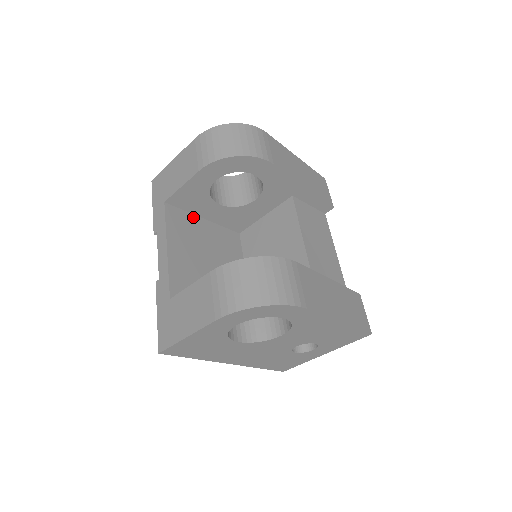
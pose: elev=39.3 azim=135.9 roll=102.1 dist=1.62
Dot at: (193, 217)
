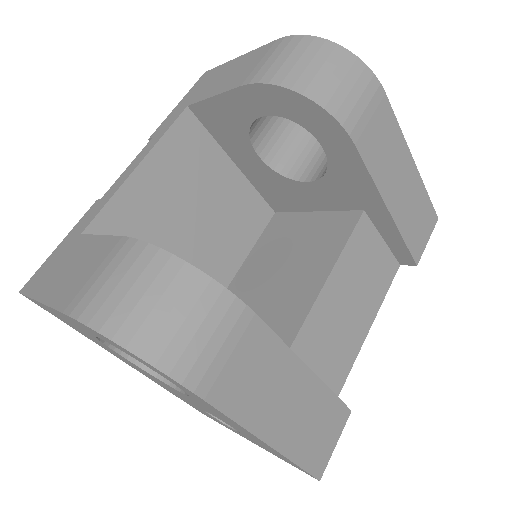
Dot at: (218, 151)
